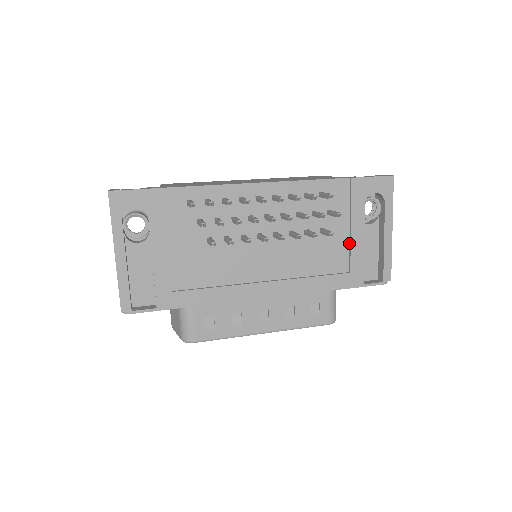
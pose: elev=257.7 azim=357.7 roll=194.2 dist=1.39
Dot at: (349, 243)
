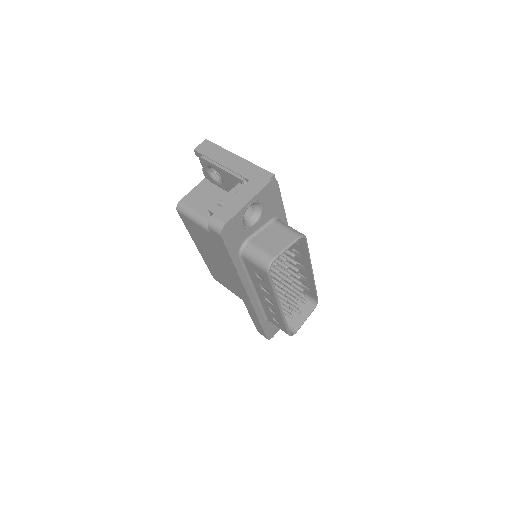
Dot at: occluded
